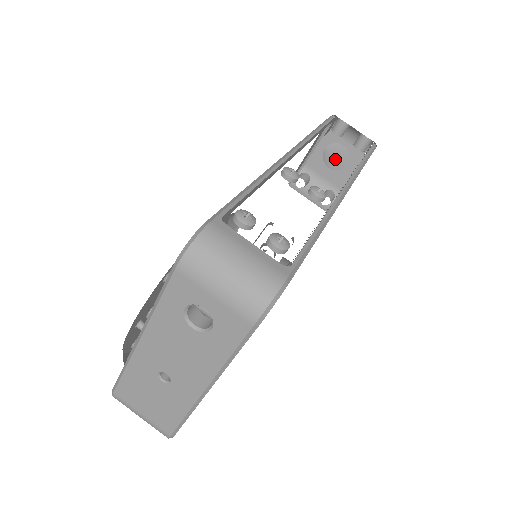
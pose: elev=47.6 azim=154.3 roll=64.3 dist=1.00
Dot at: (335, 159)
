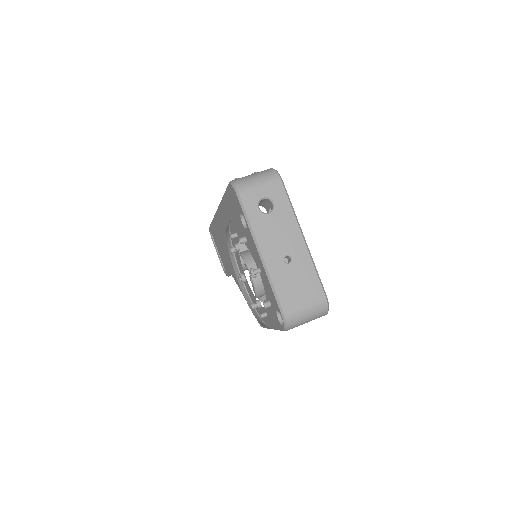
Dot at: occluded
